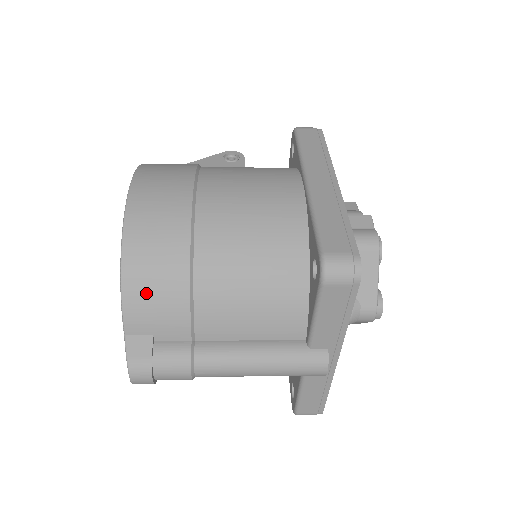
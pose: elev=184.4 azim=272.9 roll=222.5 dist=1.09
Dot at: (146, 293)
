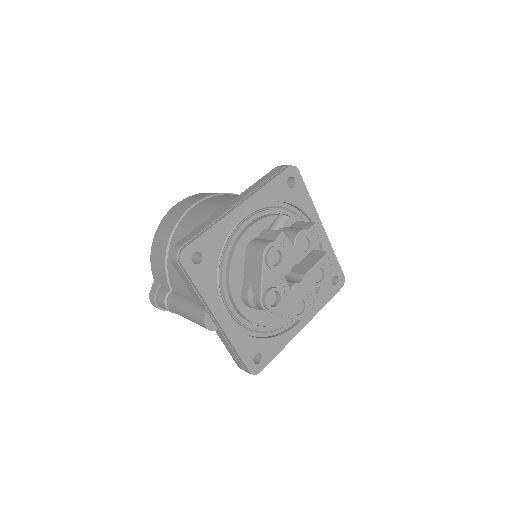
Dot at: (155, 259)
